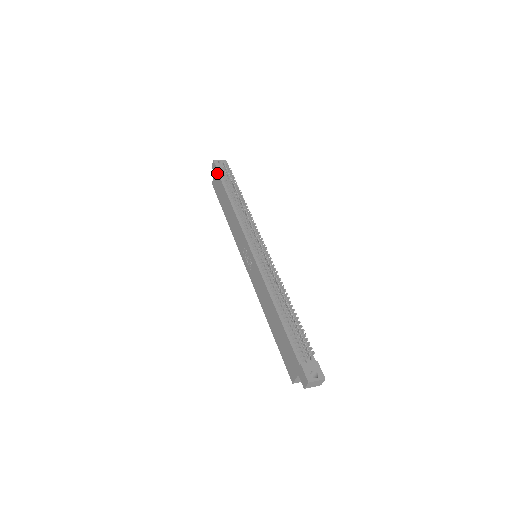
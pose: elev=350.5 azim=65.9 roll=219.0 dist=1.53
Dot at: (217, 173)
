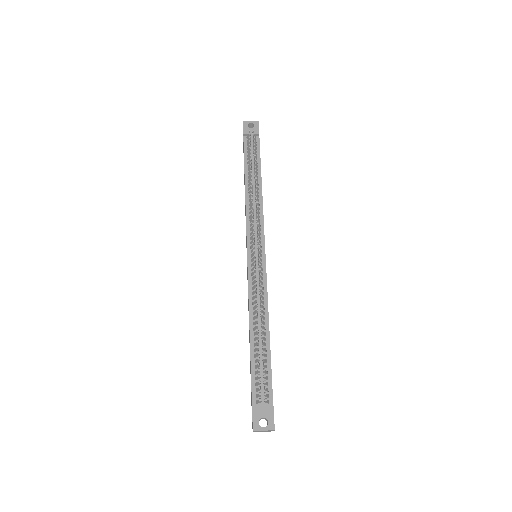
Dot at: (243, 140)
